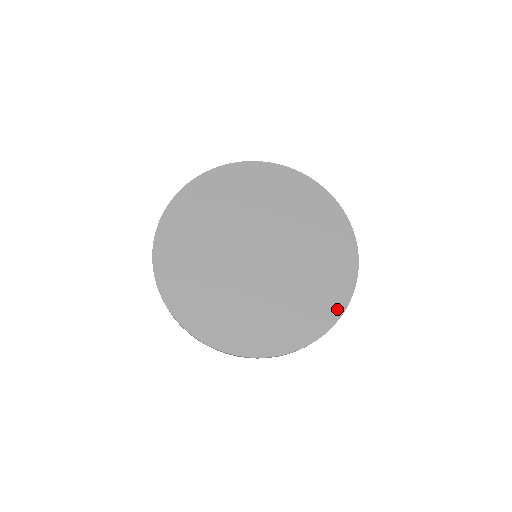
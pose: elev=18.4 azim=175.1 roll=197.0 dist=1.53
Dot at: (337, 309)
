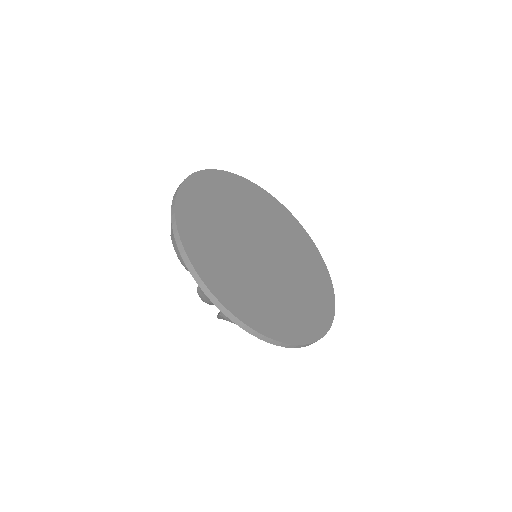
Dot at: (326, 321)
